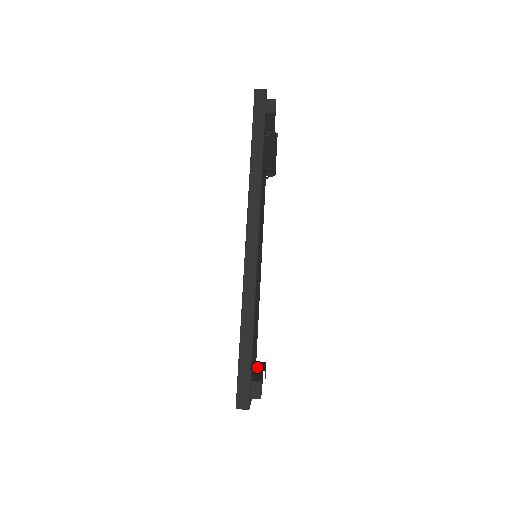
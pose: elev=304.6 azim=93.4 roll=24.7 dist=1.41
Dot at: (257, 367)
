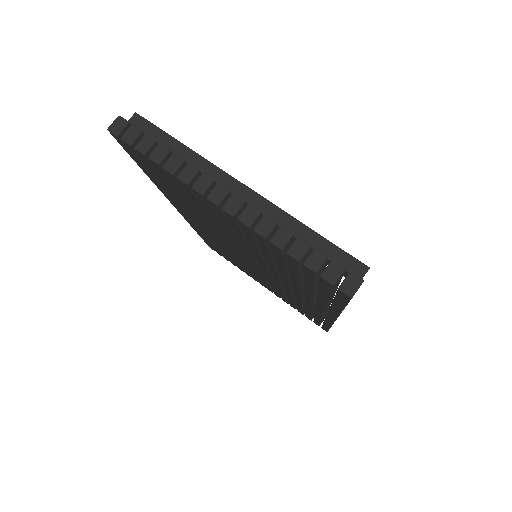
Dot at: occluded
